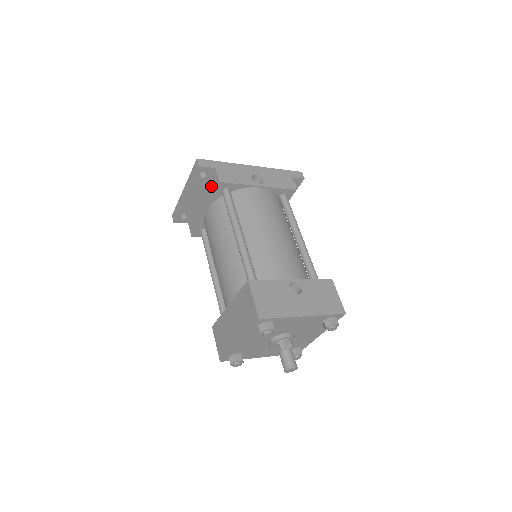
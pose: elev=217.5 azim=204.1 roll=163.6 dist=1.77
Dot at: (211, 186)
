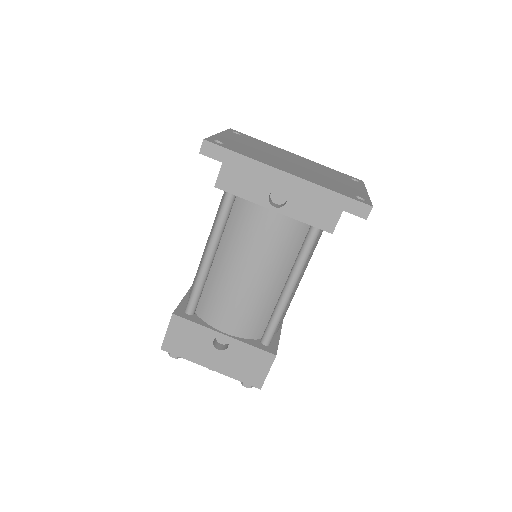
Dot at: occluded
